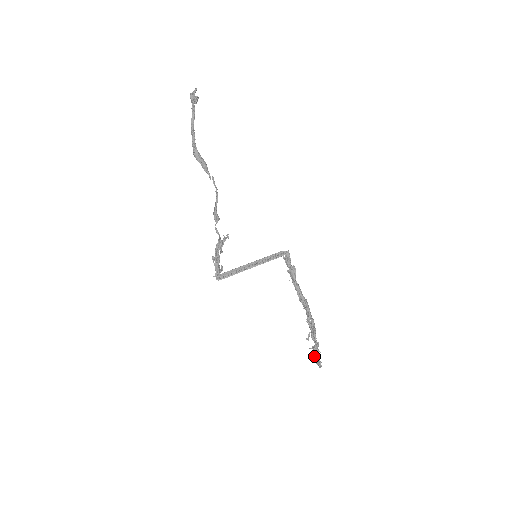
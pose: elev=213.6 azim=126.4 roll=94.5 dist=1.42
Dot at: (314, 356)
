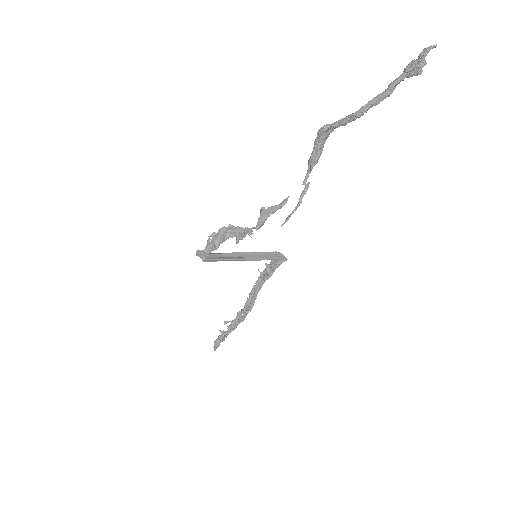
Dot at: (218, 339)
